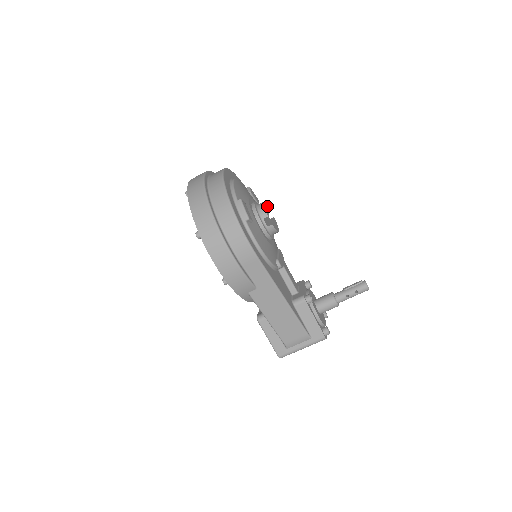
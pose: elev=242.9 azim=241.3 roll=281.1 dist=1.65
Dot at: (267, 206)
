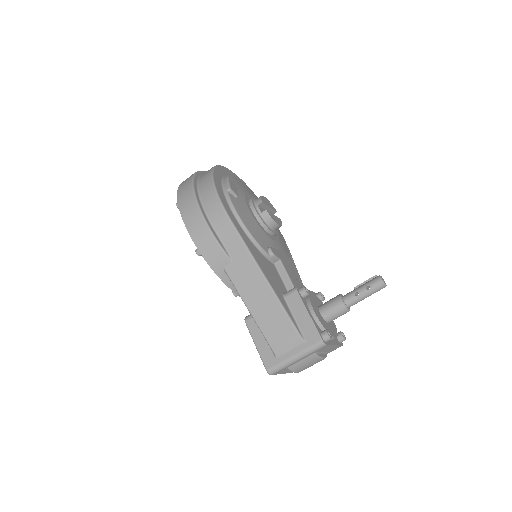
Dot at: (272, 205)
